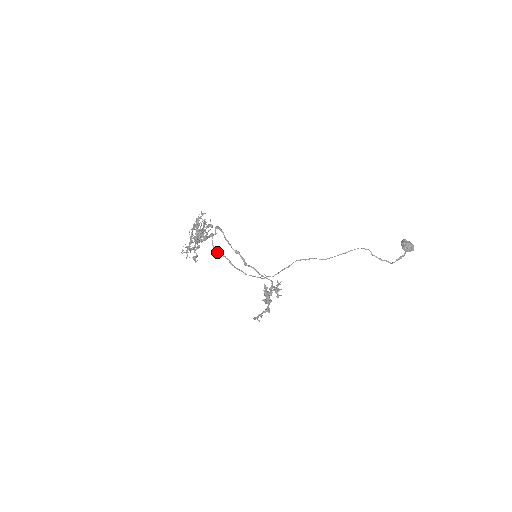
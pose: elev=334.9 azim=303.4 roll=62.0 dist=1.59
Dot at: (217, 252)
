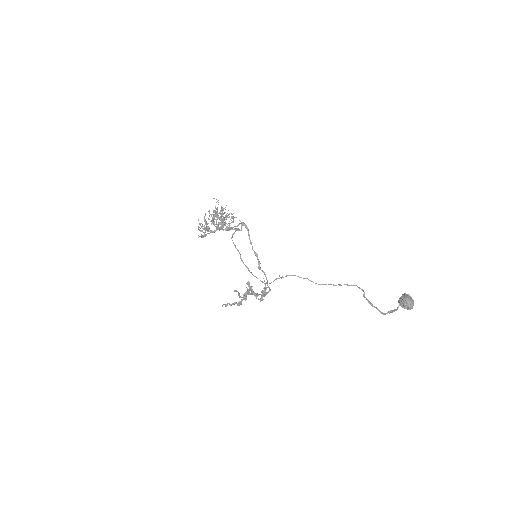
Dot at: (234, 244)
